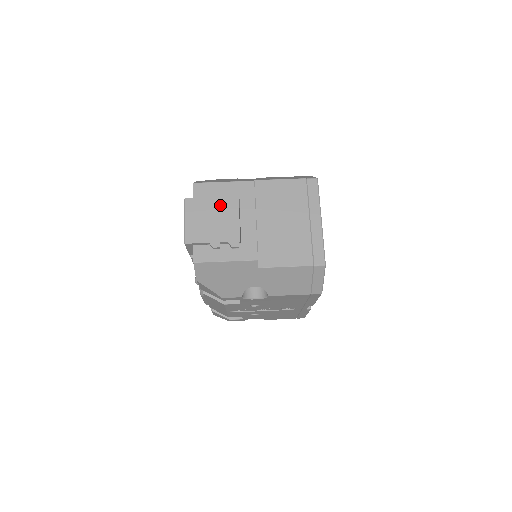
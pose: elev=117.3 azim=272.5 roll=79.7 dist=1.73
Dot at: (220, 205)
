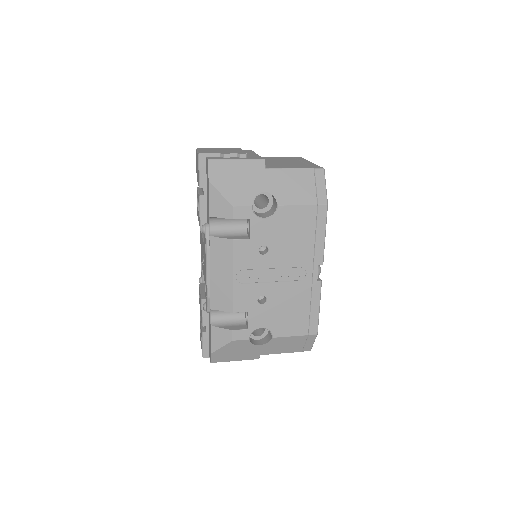
Dot at: (226, 149)
